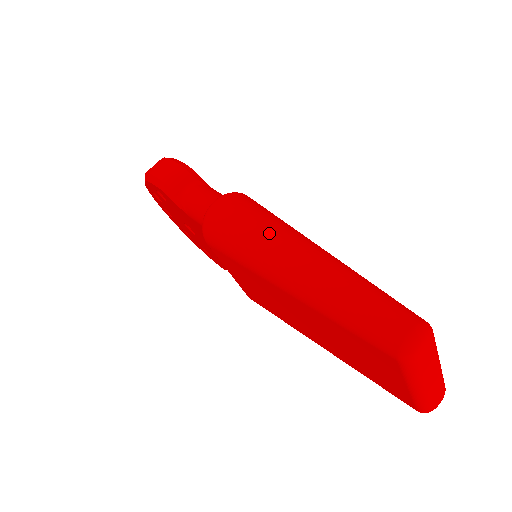
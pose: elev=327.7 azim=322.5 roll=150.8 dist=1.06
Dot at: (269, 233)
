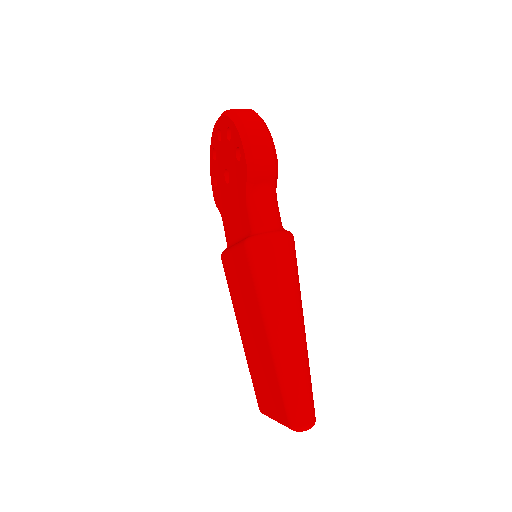
Dot at: (291, 300)
